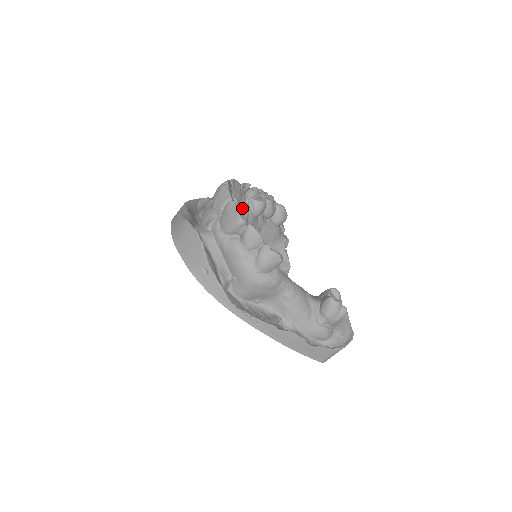
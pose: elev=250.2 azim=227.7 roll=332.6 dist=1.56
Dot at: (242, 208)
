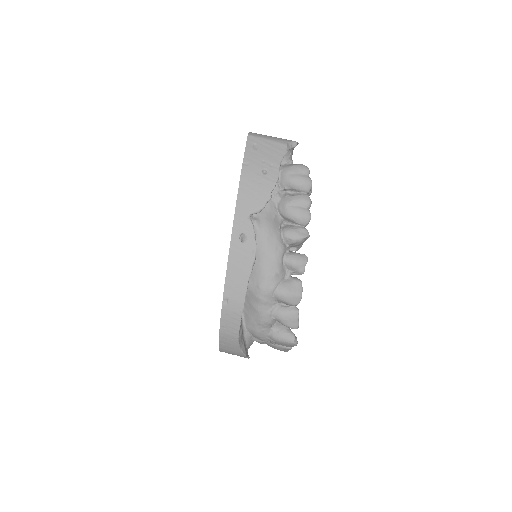
Dot at: occluded
